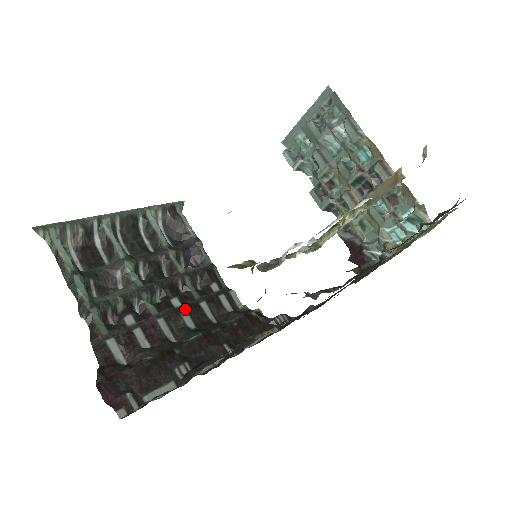
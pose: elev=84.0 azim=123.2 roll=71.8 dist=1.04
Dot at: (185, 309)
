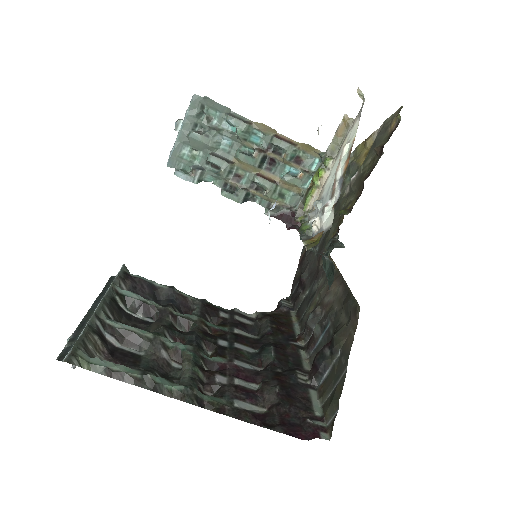
Dot at: (234, 342)
